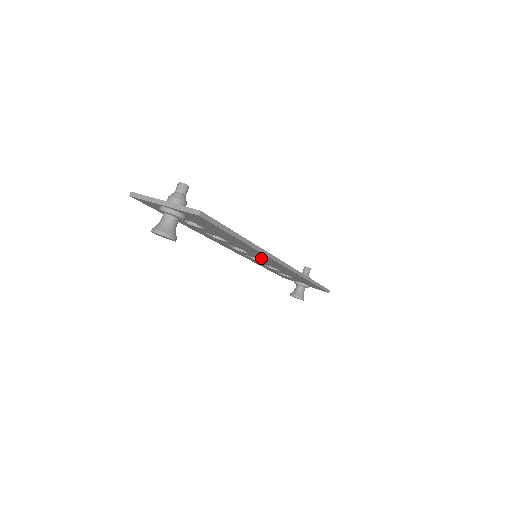
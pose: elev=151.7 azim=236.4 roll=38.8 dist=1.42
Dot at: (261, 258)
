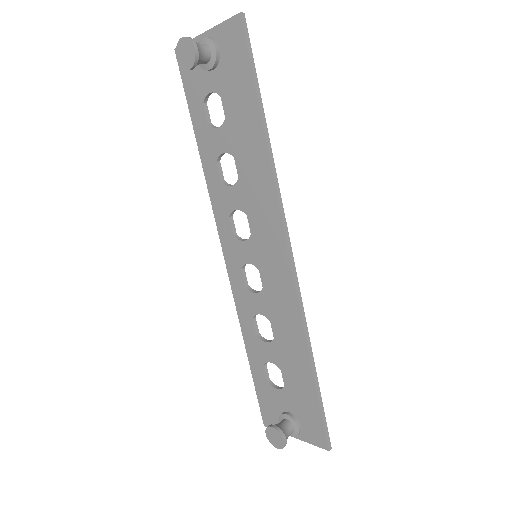
Dot at: (263, 247)
